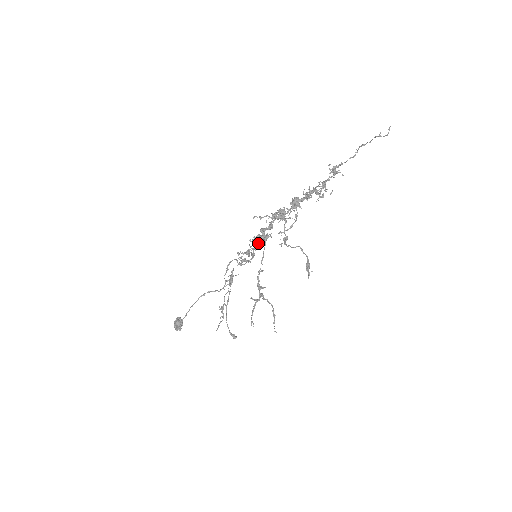
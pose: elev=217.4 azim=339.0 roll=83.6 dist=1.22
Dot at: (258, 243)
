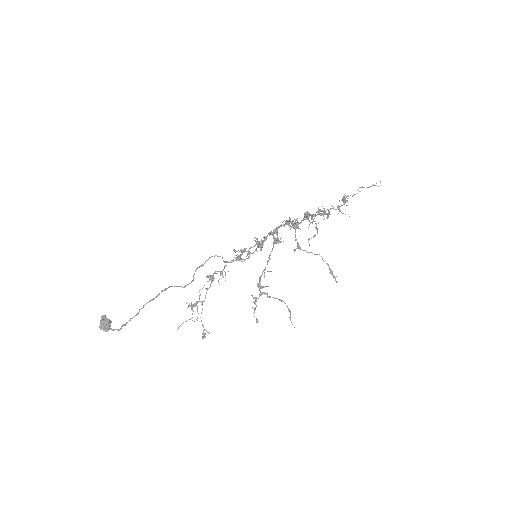
Dot at: (259, 244)
